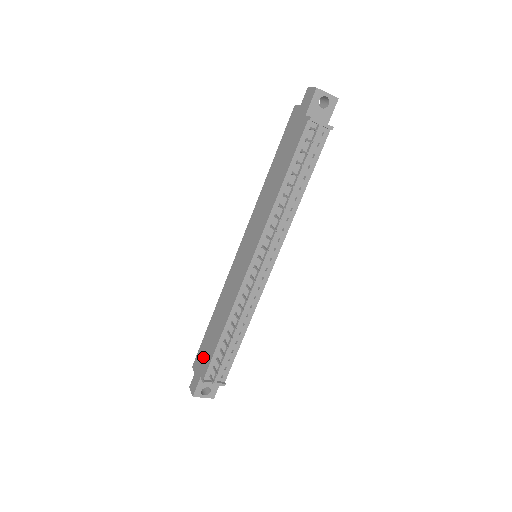
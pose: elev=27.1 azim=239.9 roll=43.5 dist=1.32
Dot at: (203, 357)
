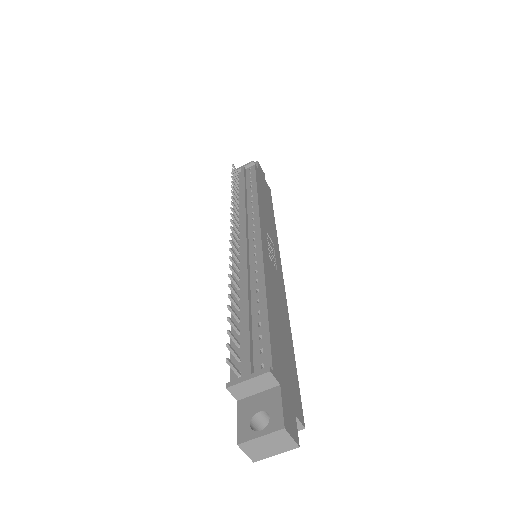
Dot at: occluded
